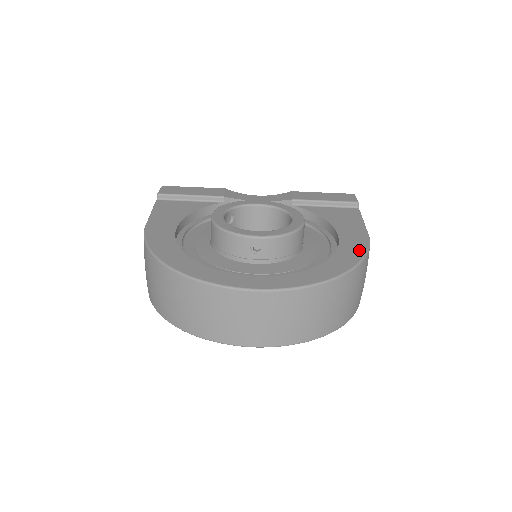
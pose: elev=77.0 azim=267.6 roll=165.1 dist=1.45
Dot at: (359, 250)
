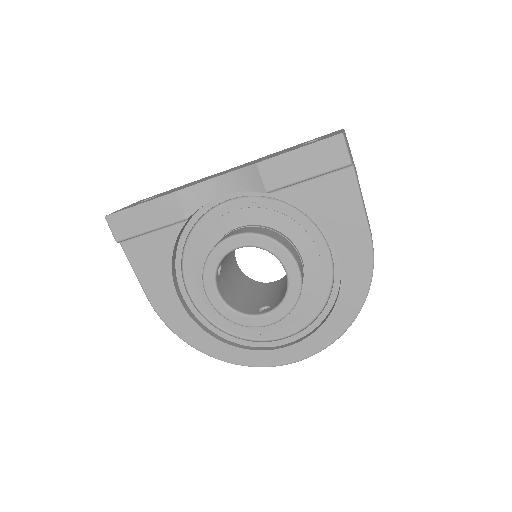
Dot at: (363, 276)
